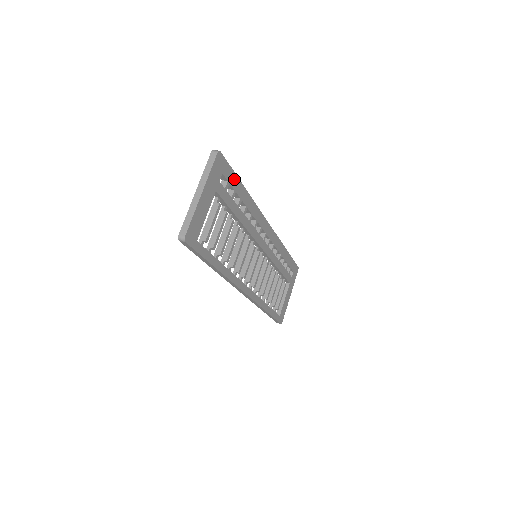
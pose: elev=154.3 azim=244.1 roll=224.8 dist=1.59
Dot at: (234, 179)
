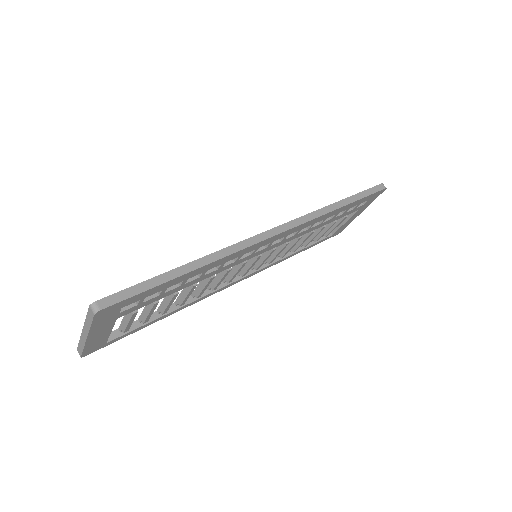
Dot at: (156, 289)
